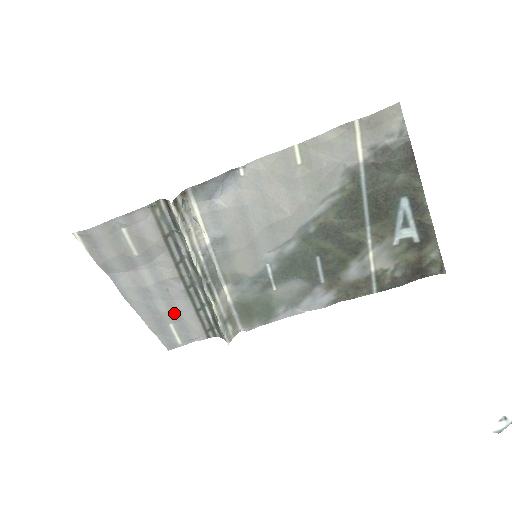
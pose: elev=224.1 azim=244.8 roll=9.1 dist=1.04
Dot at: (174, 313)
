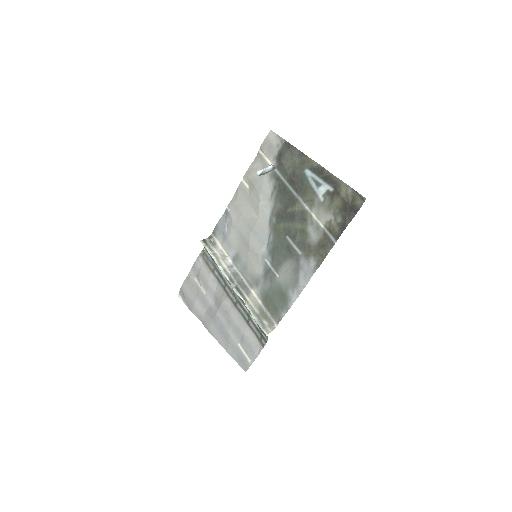
Dot at: (236, 331)
